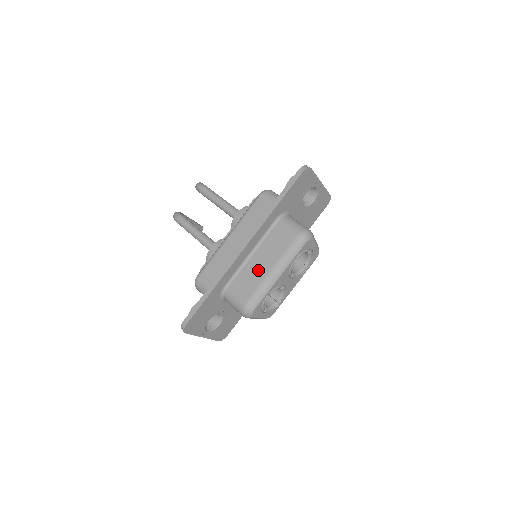
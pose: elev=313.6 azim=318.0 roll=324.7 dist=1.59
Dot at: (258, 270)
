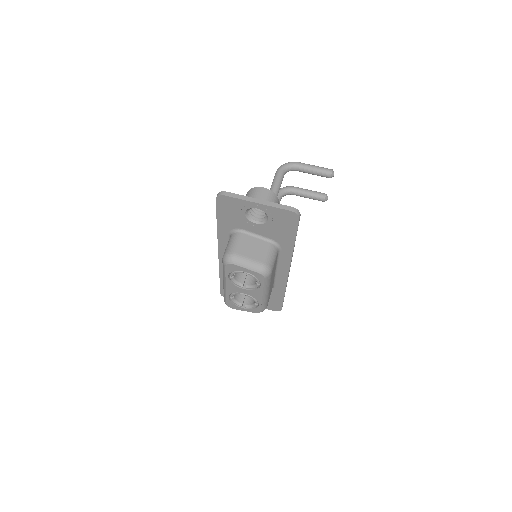
Dot at: occluded
